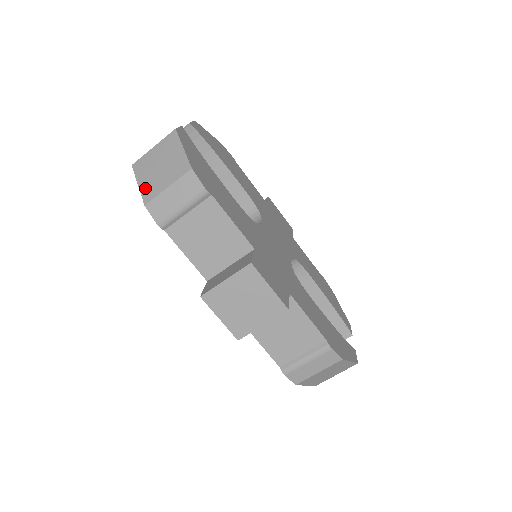
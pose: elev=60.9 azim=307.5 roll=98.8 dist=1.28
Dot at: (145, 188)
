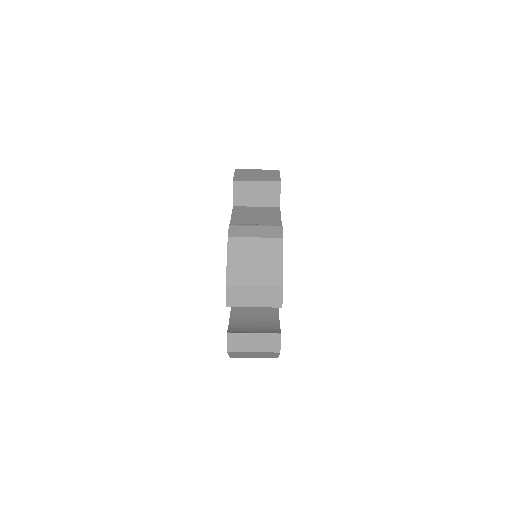
Dot at: occluded
